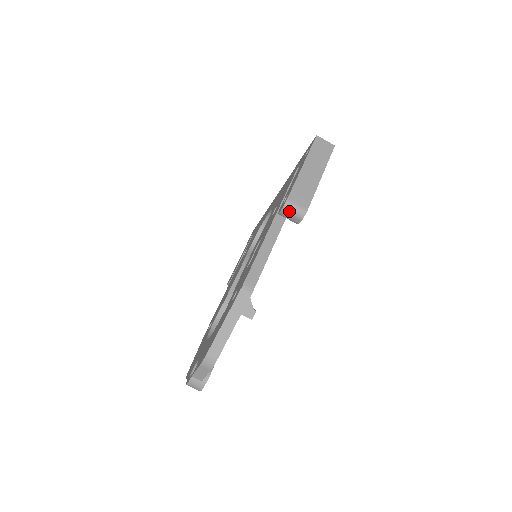
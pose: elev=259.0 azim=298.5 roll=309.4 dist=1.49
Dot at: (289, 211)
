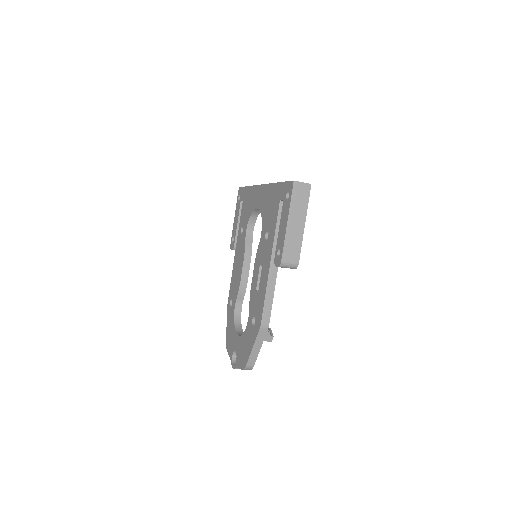
Dot at: (284, 267)
